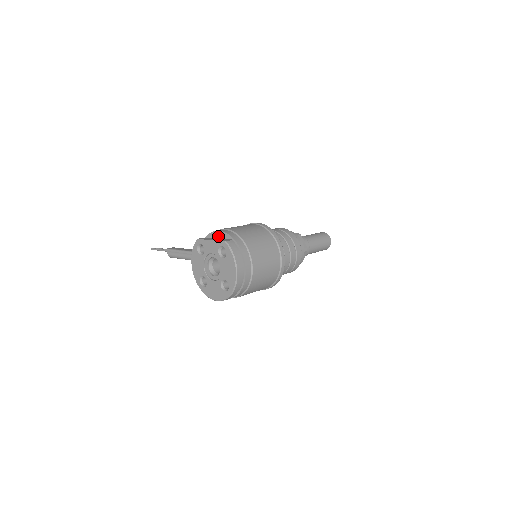
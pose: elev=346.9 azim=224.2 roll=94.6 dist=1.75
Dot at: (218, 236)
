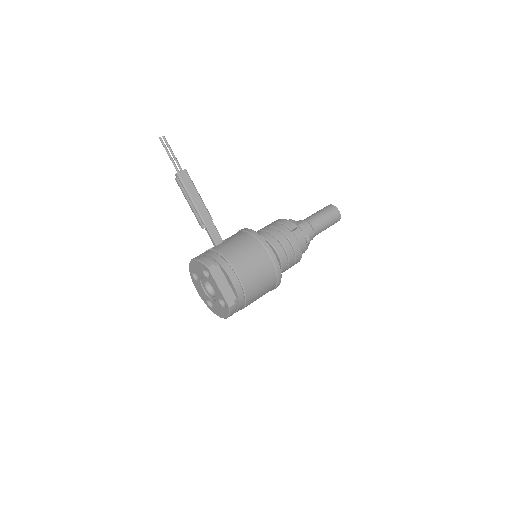
Dot at: (228, 280)
